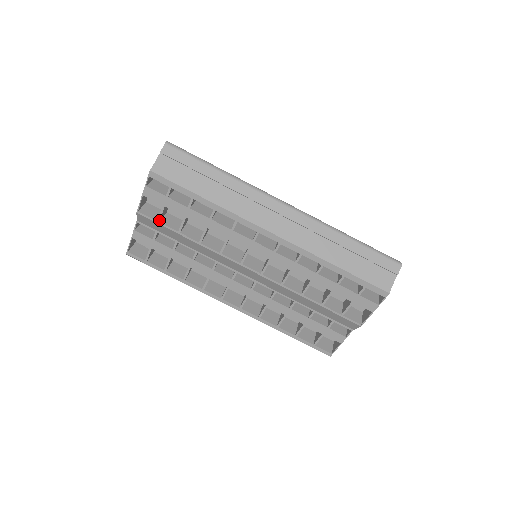
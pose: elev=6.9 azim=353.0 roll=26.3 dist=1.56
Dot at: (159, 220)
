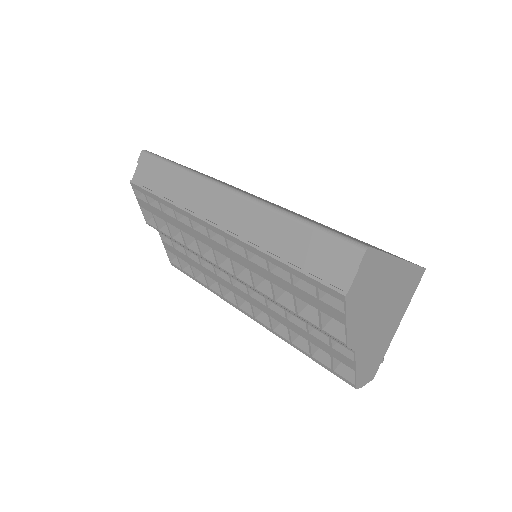
Dot at: (158, 228)
